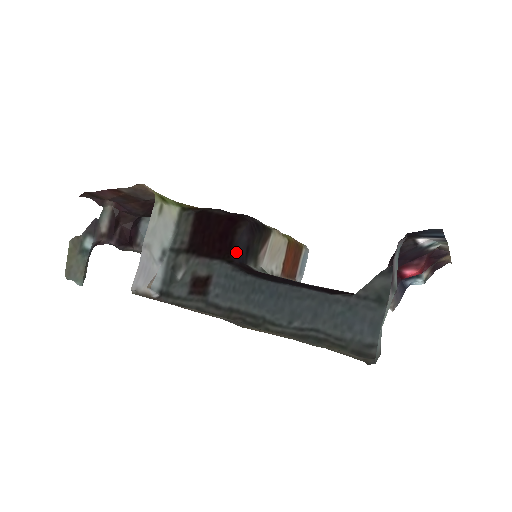
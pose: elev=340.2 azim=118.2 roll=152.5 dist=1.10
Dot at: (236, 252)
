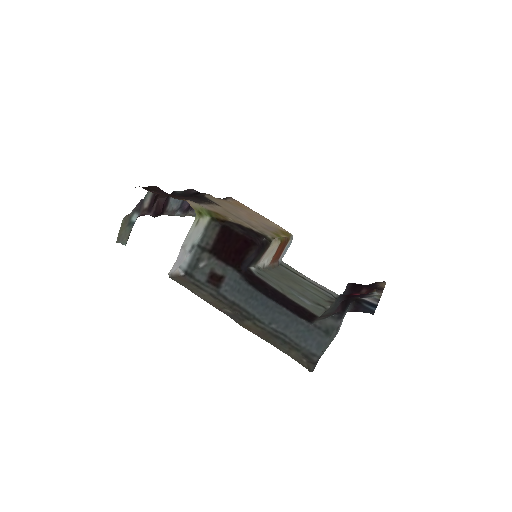
Dot at: (244, 263)
